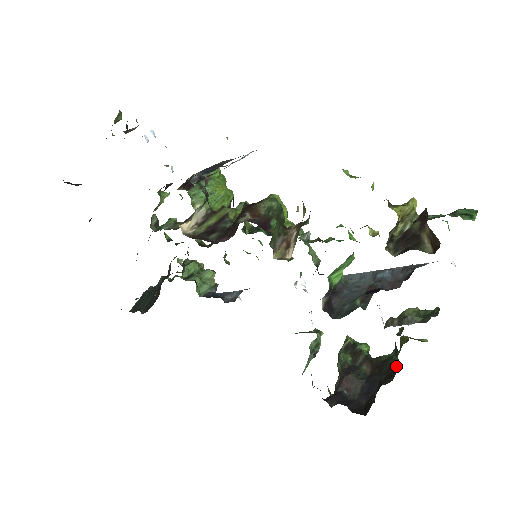
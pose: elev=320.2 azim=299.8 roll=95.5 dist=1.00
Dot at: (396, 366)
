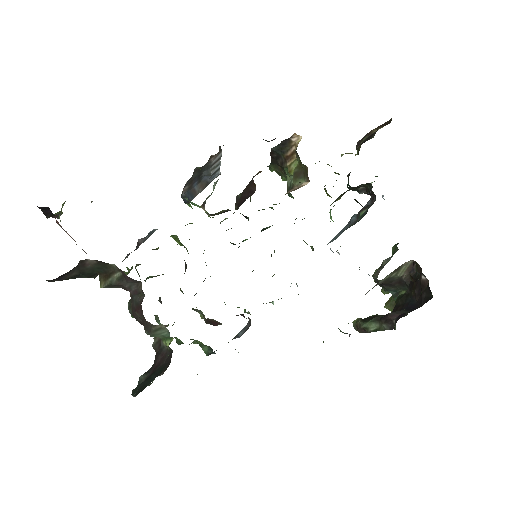
Dot at: (411, 275)
